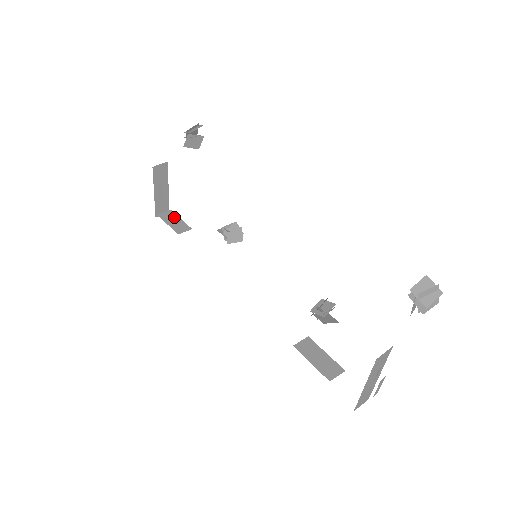
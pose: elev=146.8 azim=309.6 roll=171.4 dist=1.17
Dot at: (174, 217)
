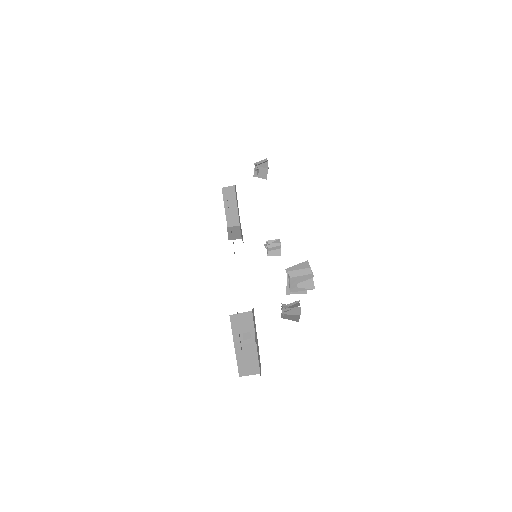
Dot at: (237, 230)
